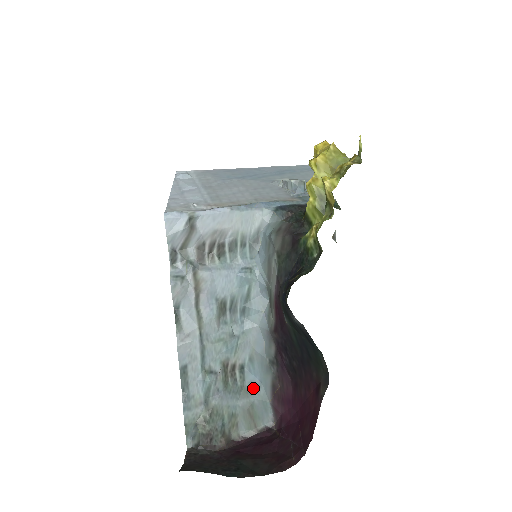
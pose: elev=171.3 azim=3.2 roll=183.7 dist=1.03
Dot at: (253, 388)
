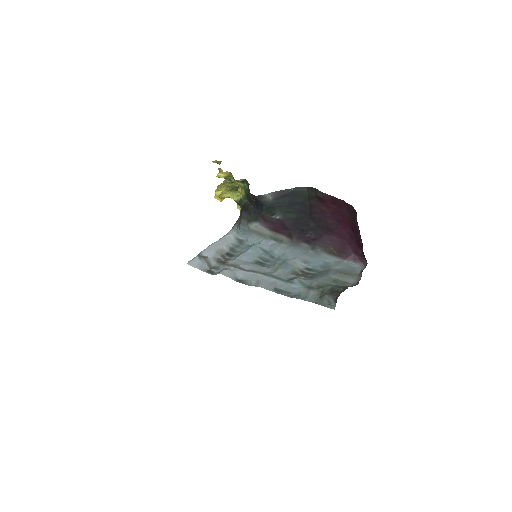
Dot at: (326, 267)
